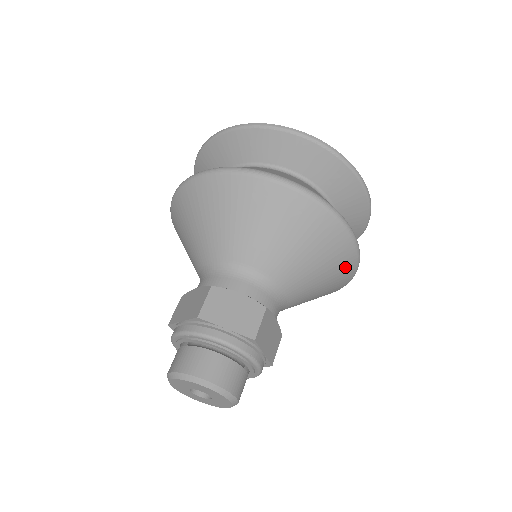
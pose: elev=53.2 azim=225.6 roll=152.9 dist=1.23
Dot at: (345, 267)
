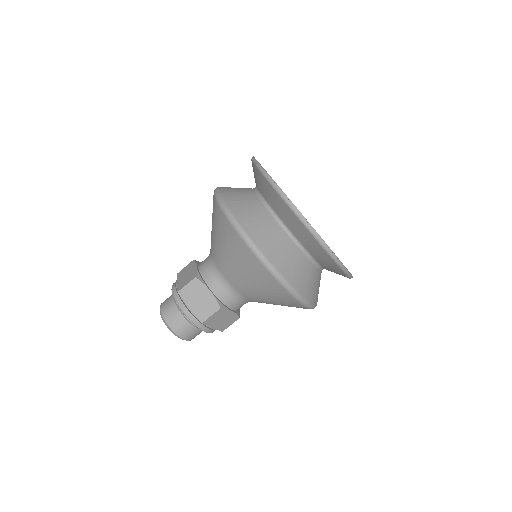
Dot at: occluded
